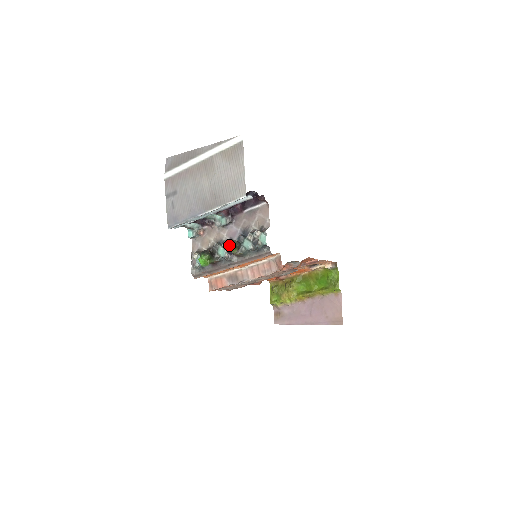
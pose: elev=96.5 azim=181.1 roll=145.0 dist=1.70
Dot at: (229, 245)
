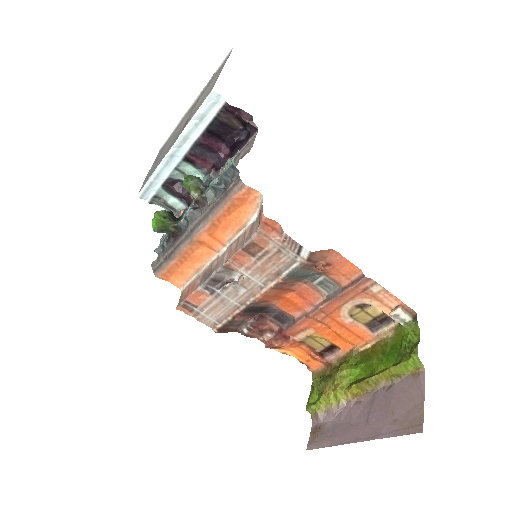
Dot at: (185, 178)
